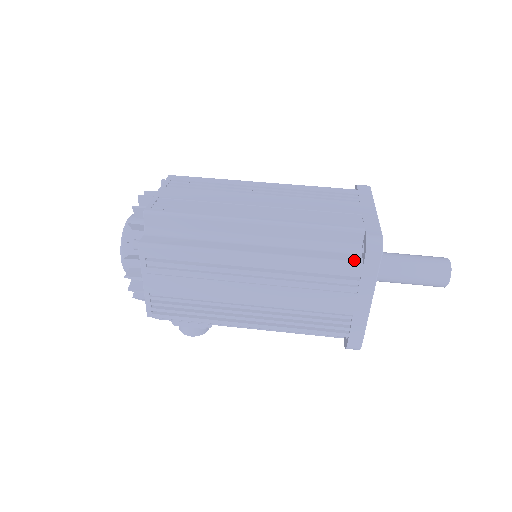
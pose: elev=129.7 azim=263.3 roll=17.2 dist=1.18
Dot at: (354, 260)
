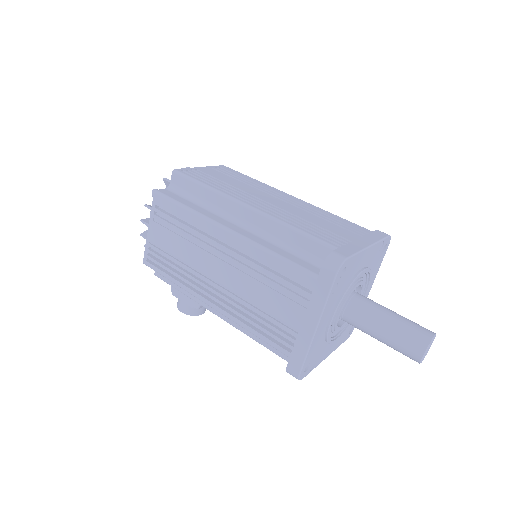
Dot at: (313, 271)
